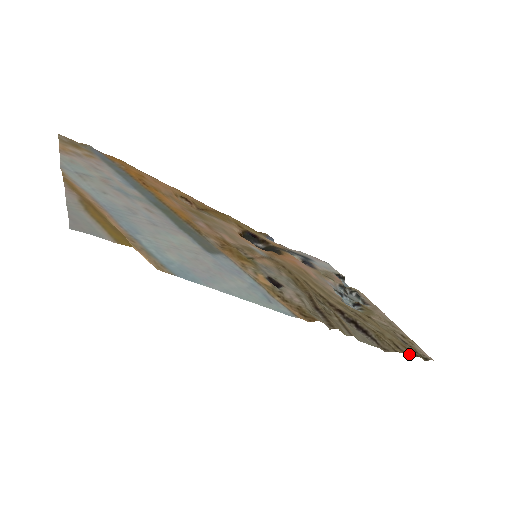
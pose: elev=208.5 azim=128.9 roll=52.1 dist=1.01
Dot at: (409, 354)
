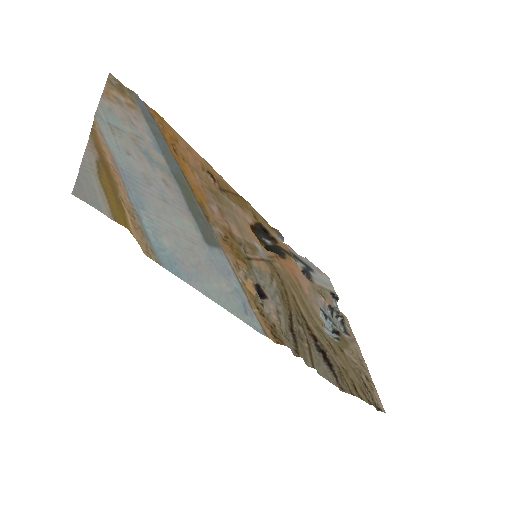
Dot at: (364, 400)
